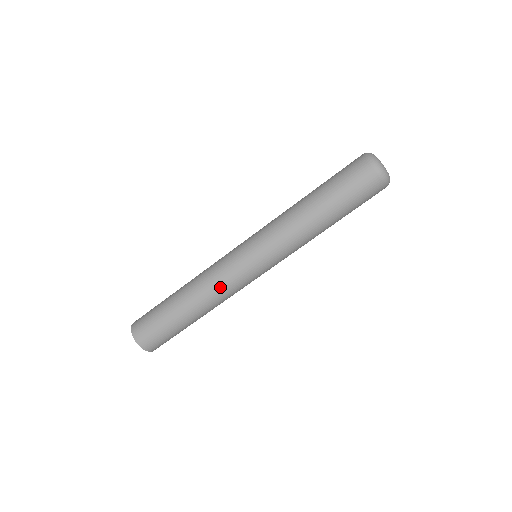
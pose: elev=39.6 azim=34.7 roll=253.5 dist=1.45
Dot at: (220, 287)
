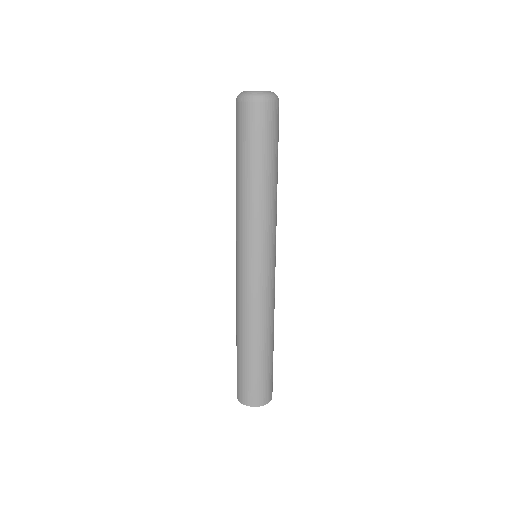
Dot at: (246, 305)
